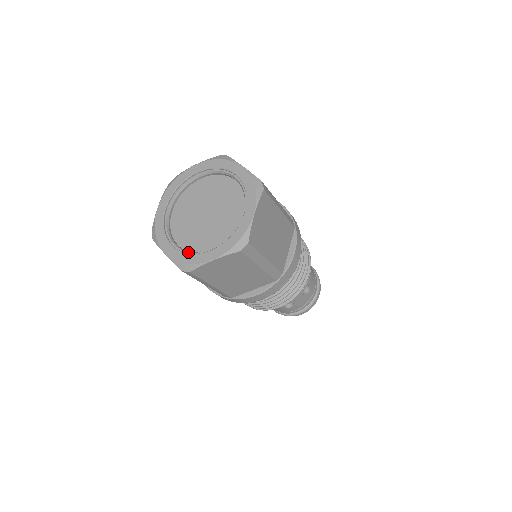
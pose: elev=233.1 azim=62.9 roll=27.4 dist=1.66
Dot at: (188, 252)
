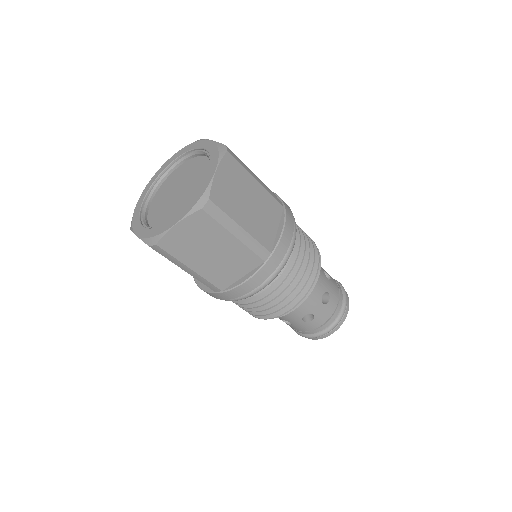
Dot at: (156, 227)
